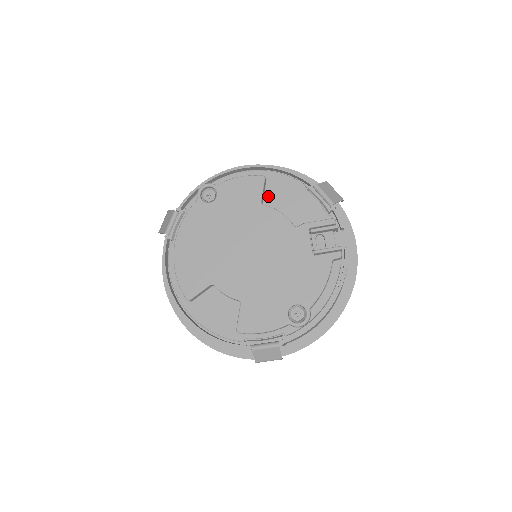
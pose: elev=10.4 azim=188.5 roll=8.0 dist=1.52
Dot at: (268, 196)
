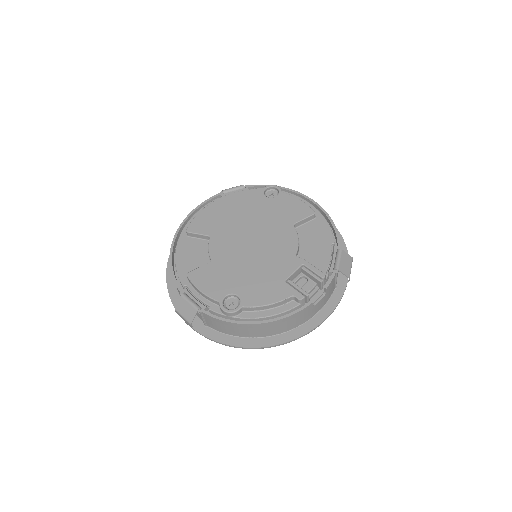
Dot at: (304, 227)
